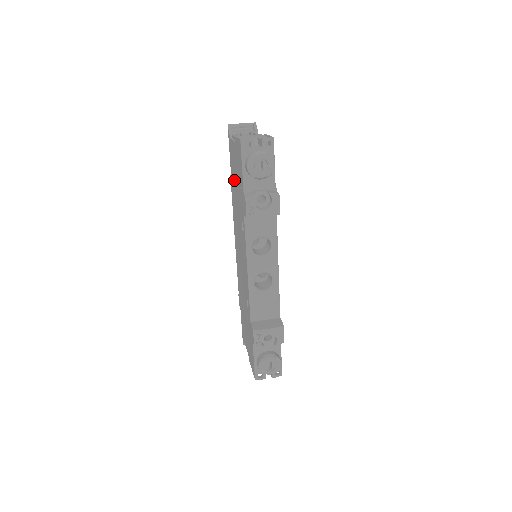
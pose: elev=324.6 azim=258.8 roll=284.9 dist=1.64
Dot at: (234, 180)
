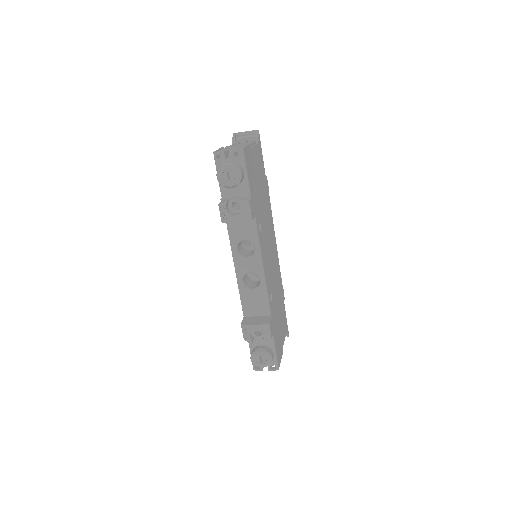
Dot at: occluded
